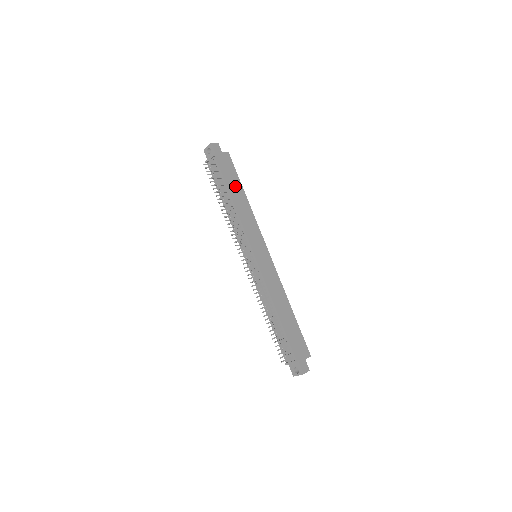
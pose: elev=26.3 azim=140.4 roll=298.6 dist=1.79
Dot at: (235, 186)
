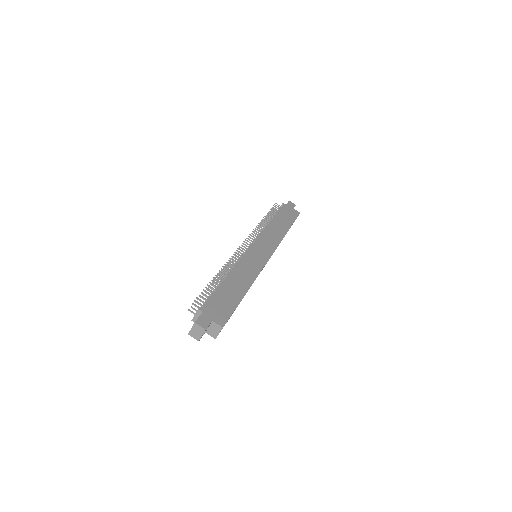
Dot at: (284, 221)
